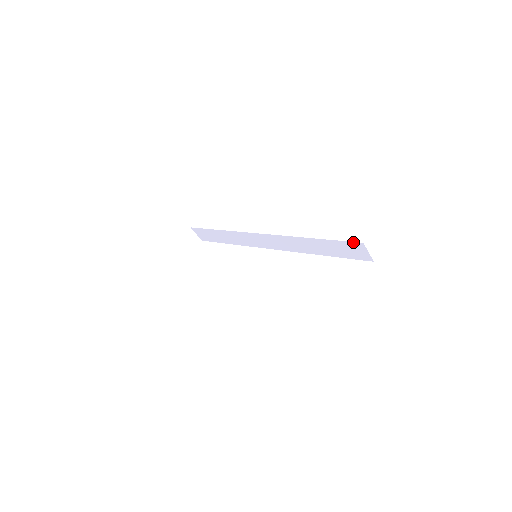
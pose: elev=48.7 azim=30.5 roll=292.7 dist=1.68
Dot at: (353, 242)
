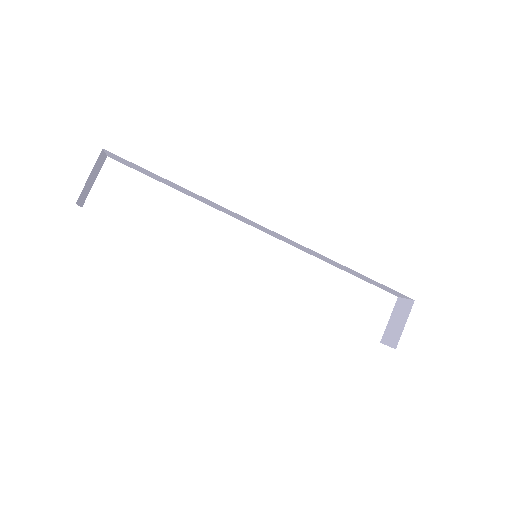
Dot at: (403, 295)
